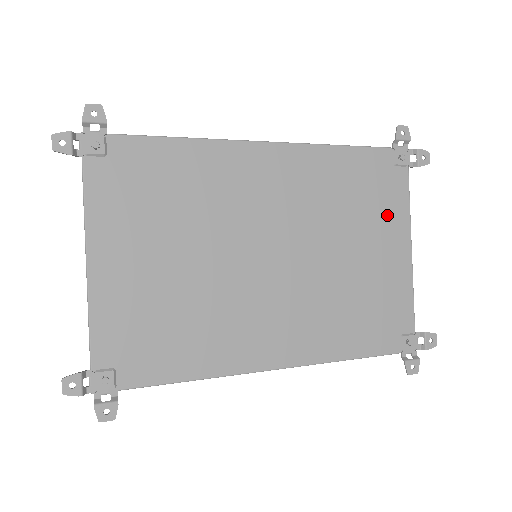
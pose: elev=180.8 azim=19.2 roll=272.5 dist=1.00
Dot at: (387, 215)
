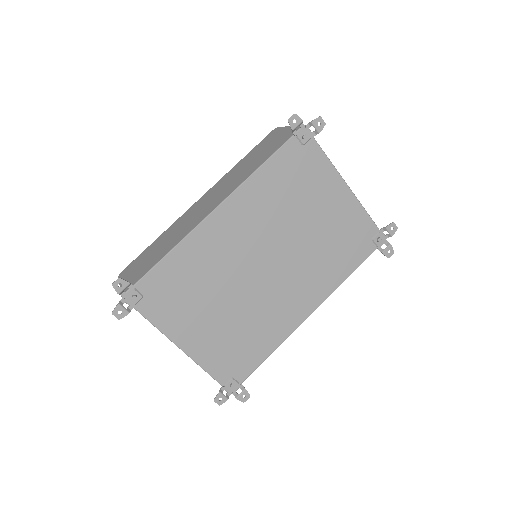
Dot at: (319, 180)
